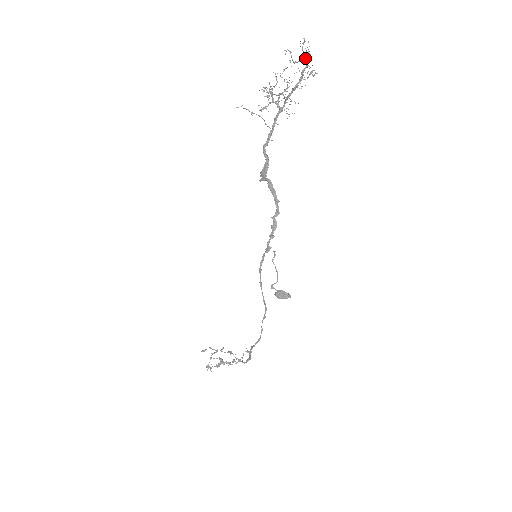
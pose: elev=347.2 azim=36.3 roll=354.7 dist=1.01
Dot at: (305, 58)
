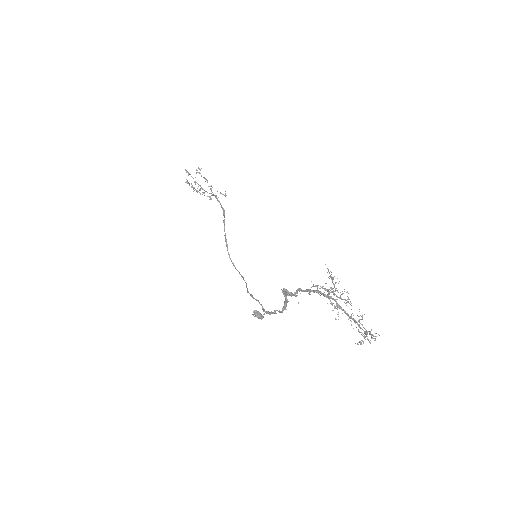
Dot at: occluded
